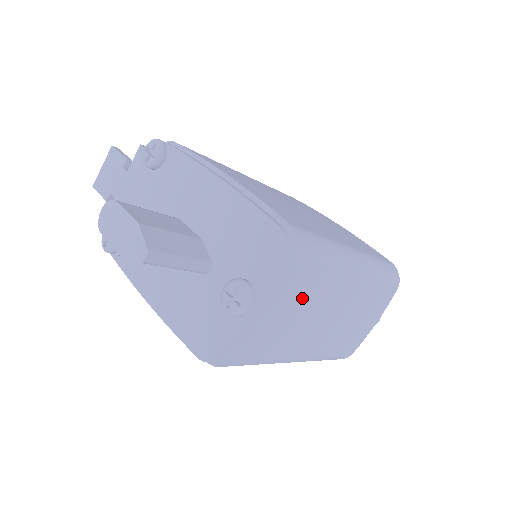
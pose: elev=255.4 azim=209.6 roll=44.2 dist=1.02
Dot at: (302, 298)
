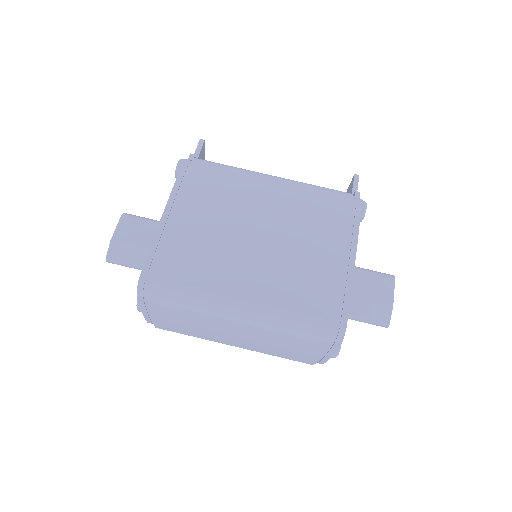
Dot at: (179, 319)
